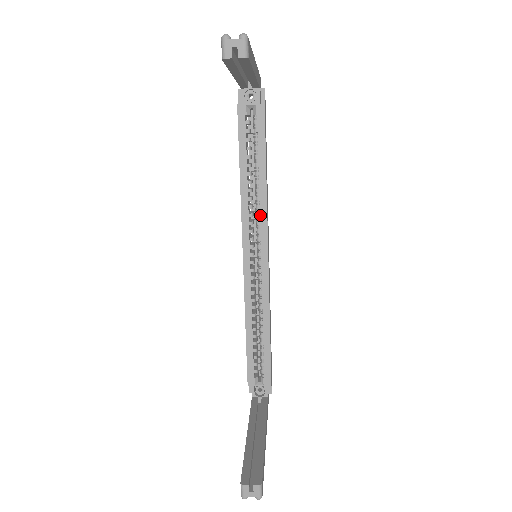
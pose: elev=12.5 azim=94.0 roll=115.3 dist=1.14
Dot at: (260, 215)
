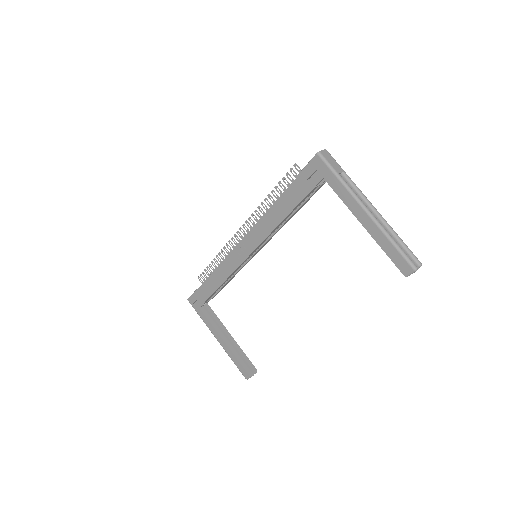
Dot at: occluded
